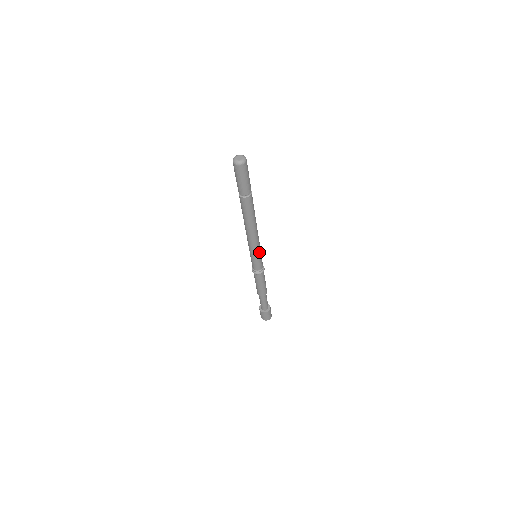
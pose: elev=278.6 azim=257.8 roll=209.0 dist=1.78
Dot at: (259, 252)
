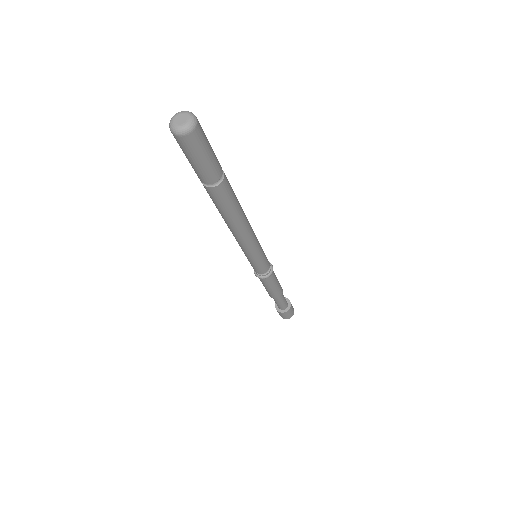
Dot at: (260, 251)
